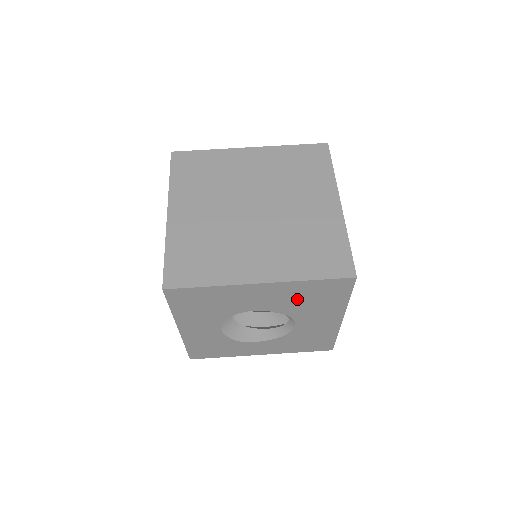
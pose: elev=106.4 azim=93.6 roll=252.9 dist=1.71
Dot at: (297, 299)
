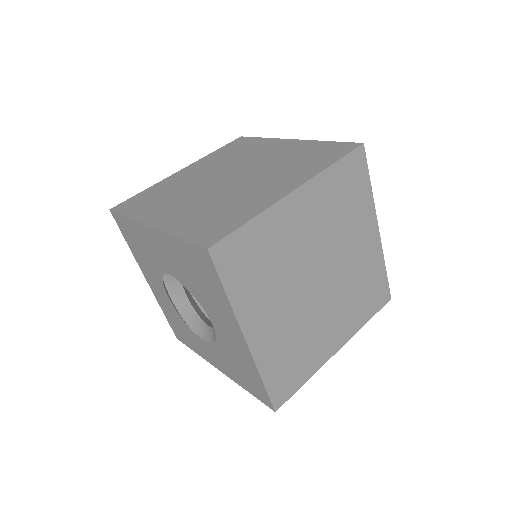
Dot at: (187, 270)
